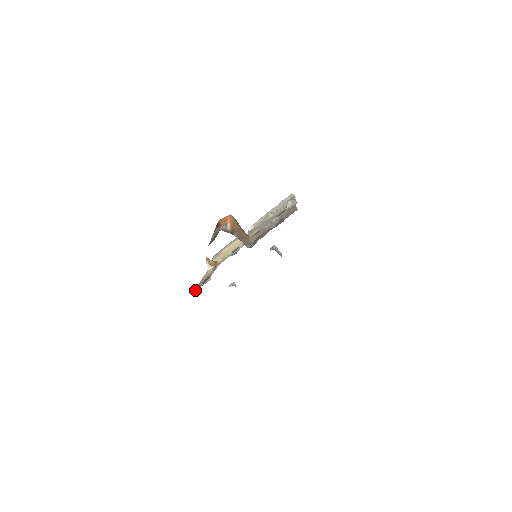
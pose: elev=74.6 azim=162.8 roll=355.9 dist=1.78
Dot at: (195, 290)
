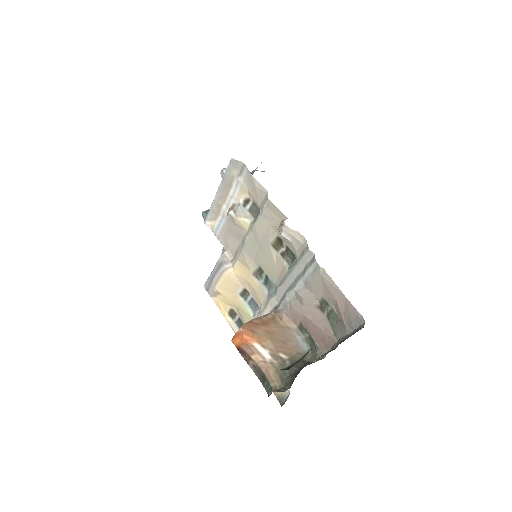
Dot at: (276, 396)
